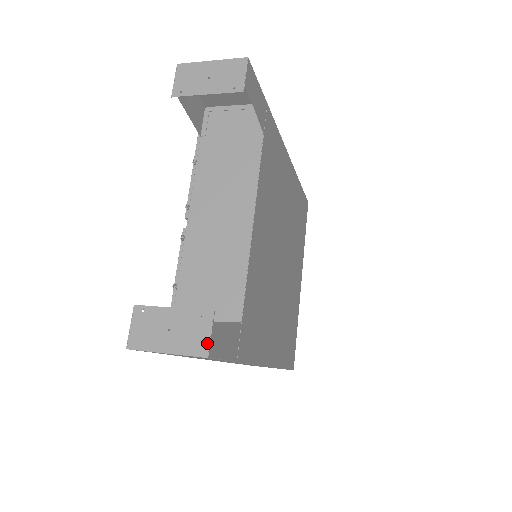
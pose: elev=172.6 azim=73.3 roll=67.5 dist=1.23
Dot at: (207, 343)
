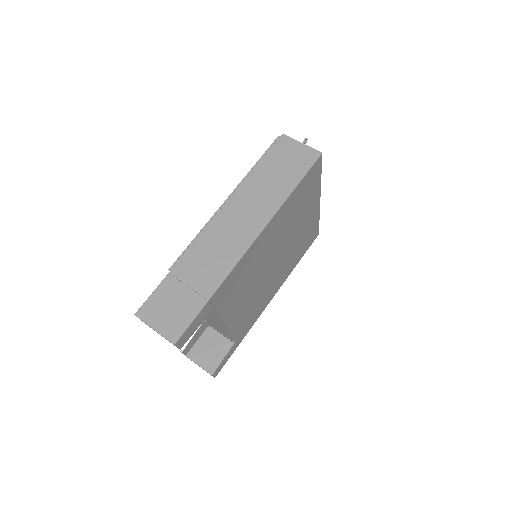
Dot at: occluded
